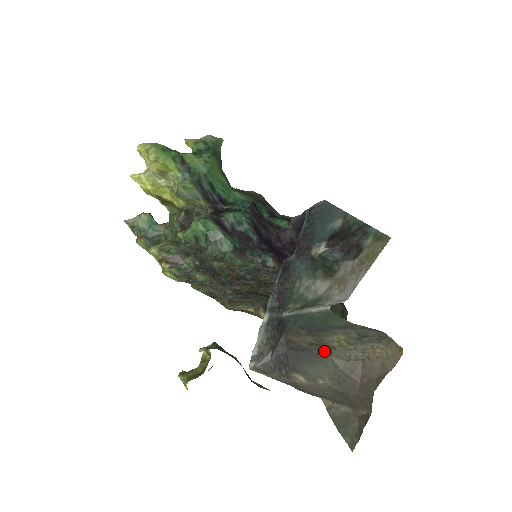
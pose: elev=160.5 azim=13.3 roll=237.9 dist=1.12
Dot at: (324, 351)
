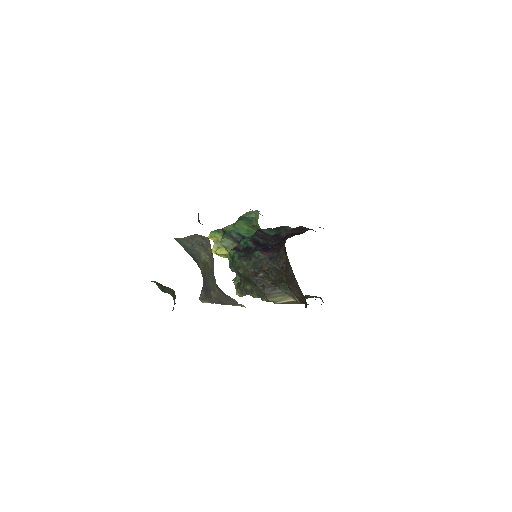
Dot at: (208, 268)
